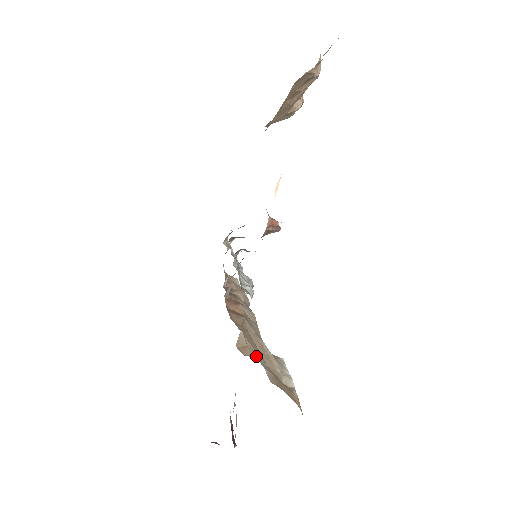
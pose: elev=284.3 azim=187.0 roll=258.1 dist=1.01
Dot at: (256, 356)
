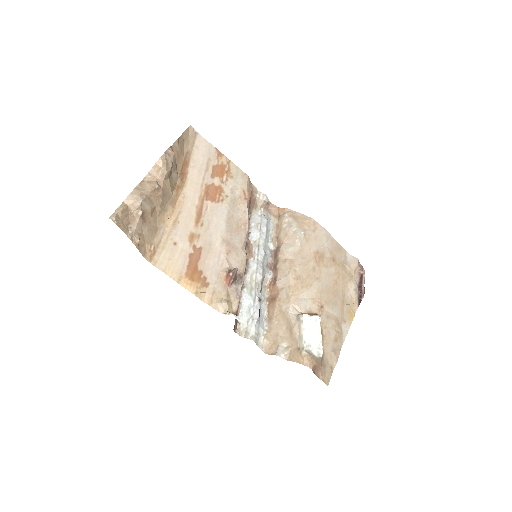
Dot at: (277, 348)
